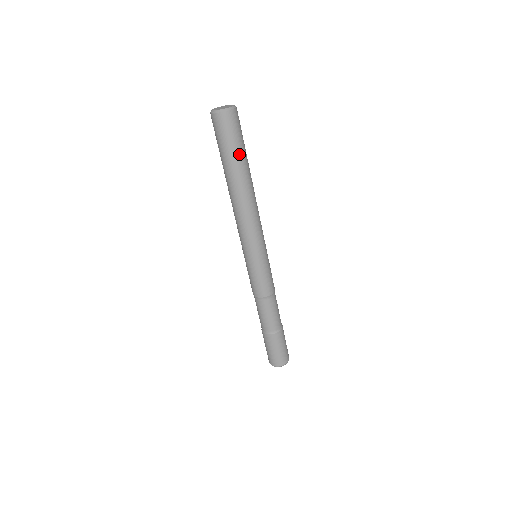
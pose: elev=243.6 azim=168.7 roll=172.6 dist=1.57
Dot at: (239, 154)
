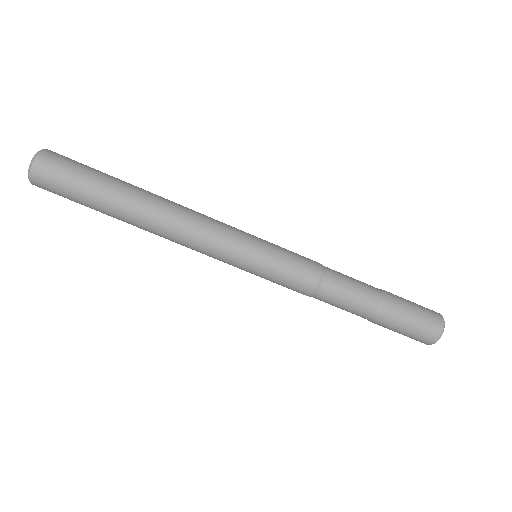
Dot at: (105, 175)
